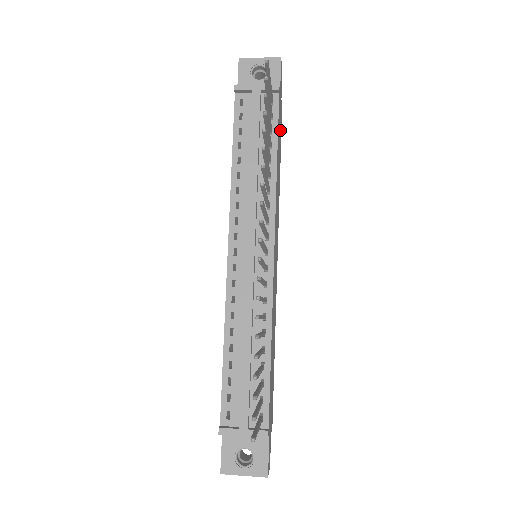
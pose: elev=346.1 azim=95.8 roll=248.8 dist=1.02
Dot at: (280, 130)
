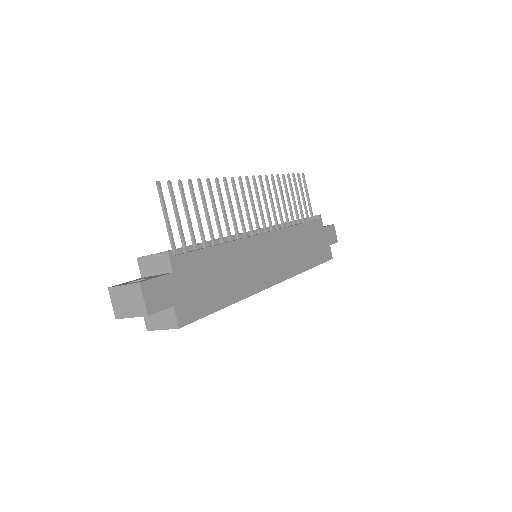
Dot at: (320, 249)
